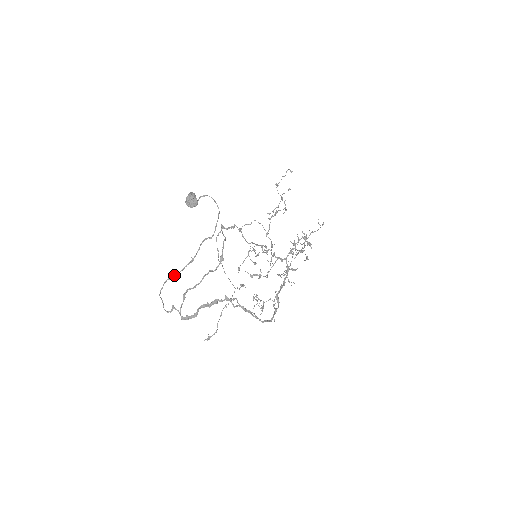
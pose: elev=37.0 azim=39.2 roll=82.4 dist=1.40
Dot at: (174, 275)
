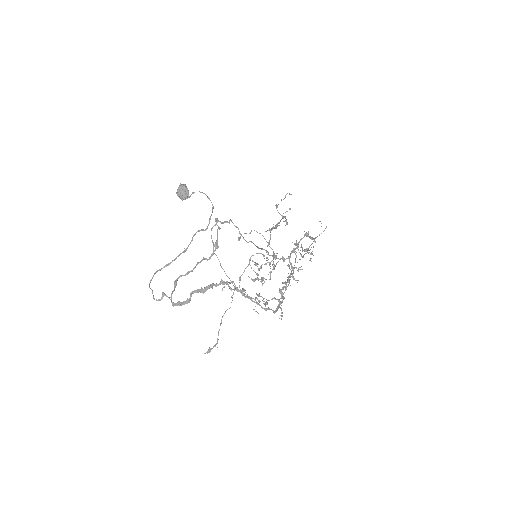
Dot at: (165, 265)
